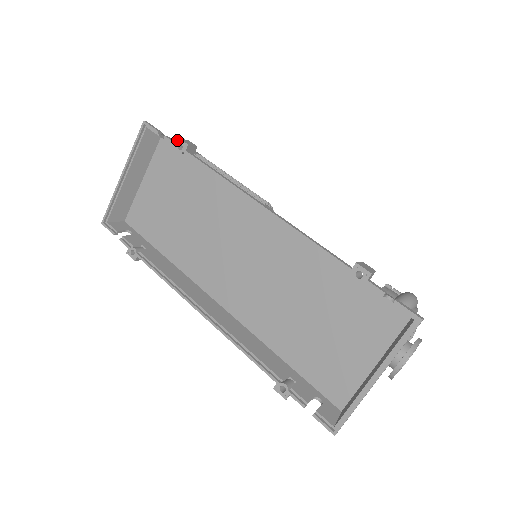
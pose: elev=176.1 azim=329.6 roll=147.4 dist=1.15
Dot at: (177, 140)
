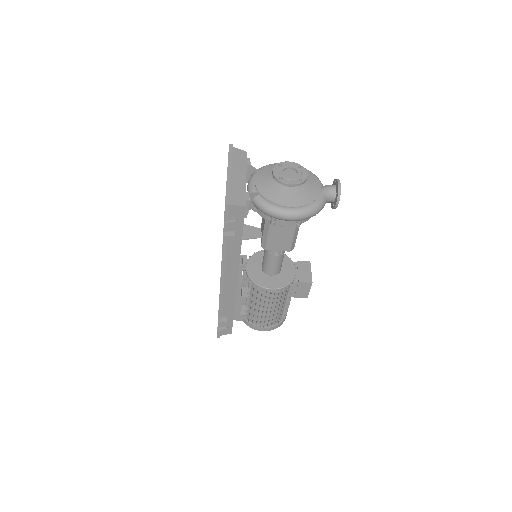
Dot at: occluded
